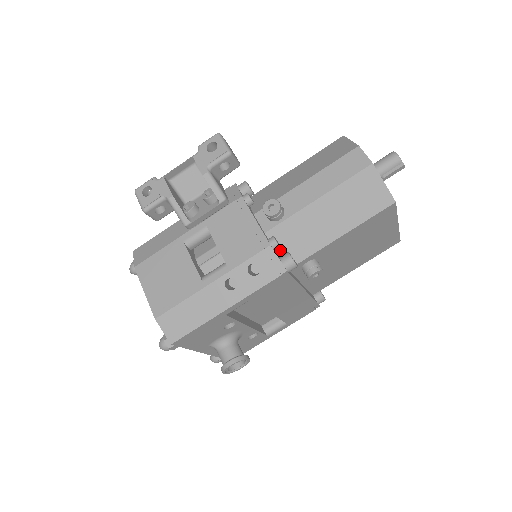
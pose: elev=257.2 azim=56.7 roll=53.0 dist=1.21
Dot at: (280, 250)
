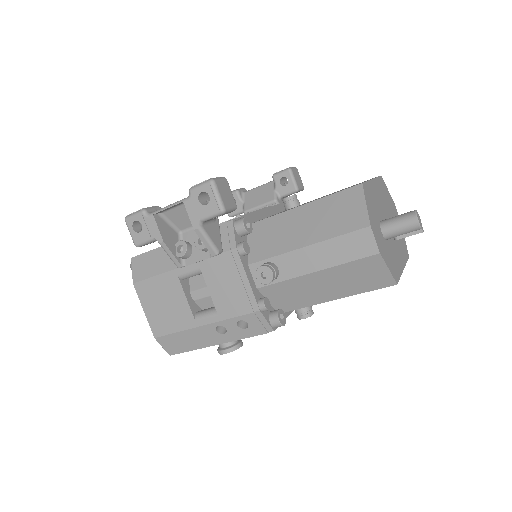
Dot at: (272, 301)
